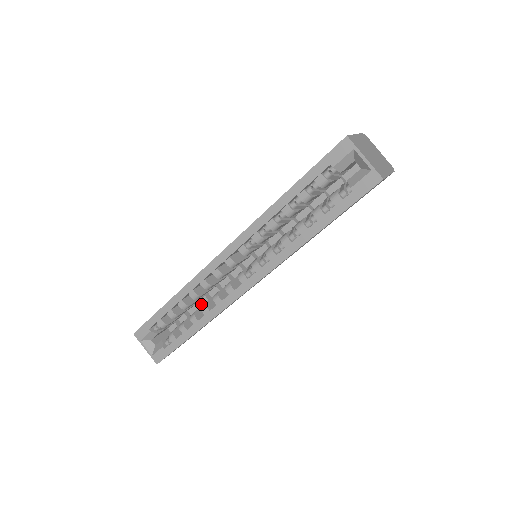
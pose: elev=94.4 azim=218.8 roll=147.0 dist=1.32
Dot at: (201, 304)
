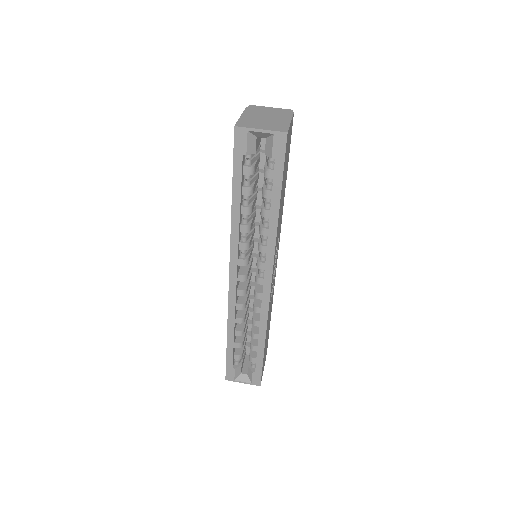
Dot at: occluded
